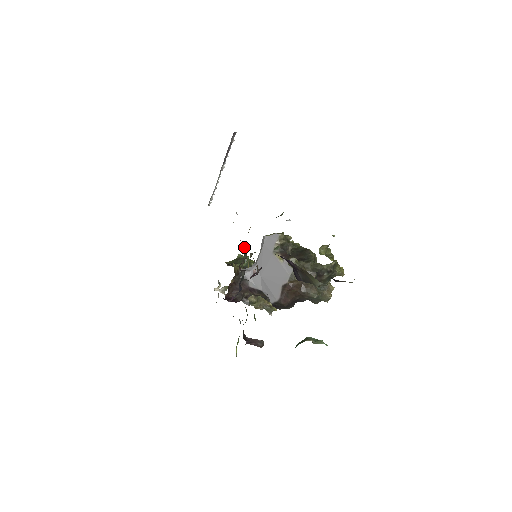
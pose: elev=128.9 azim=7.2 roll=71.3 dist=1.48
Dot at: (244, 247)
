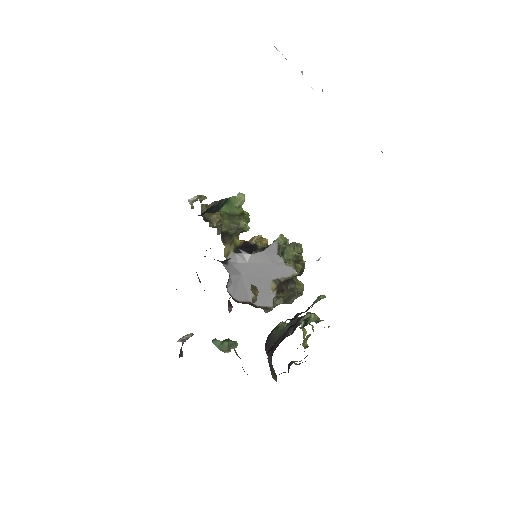
Dot at: occluded
